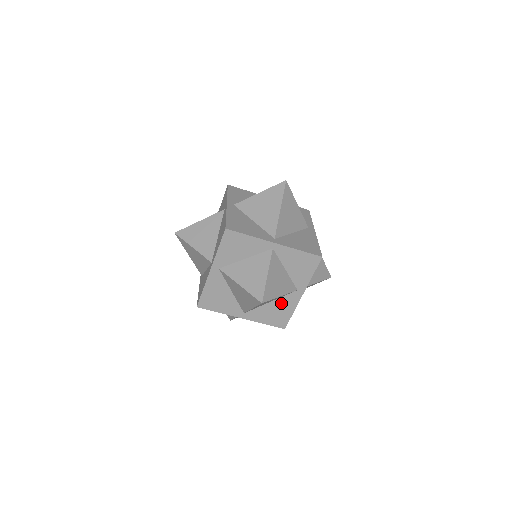
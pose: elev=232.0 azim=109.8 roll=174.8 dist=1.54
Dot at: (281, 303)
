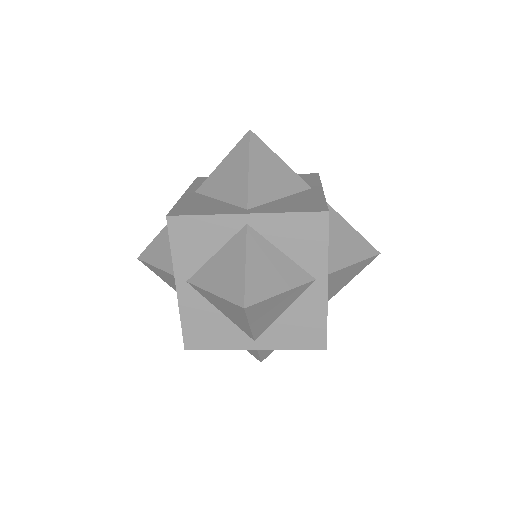
Dot at: occluded
